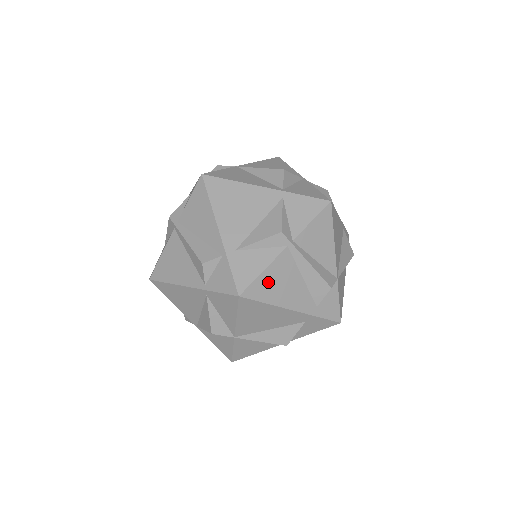
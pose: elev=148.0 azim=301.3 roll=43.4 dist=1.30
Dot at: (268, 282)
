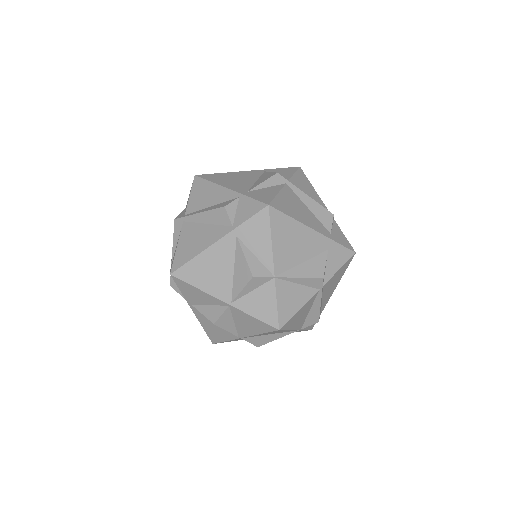
Dot at: (285, 203)
